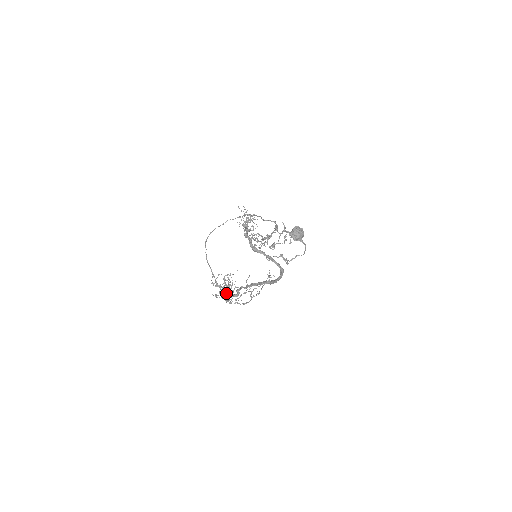
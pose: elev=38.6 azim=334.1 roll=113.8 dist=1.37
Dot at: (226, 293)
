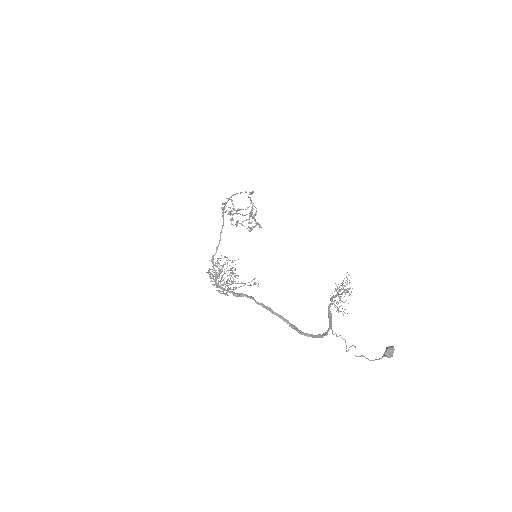
Dot at: occluded
